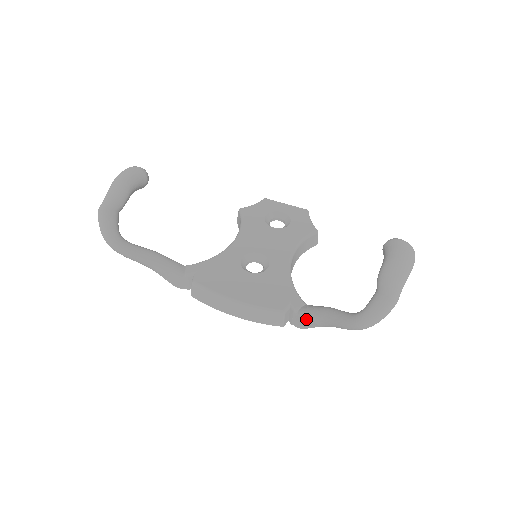
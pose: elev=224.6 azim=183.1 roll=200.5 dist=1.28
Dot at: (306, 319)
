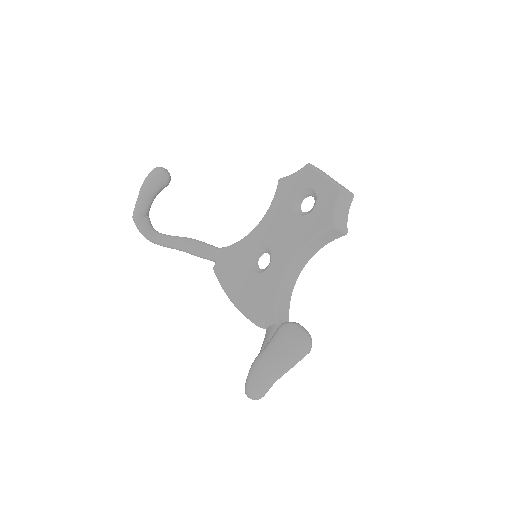
Dot at: occluded
